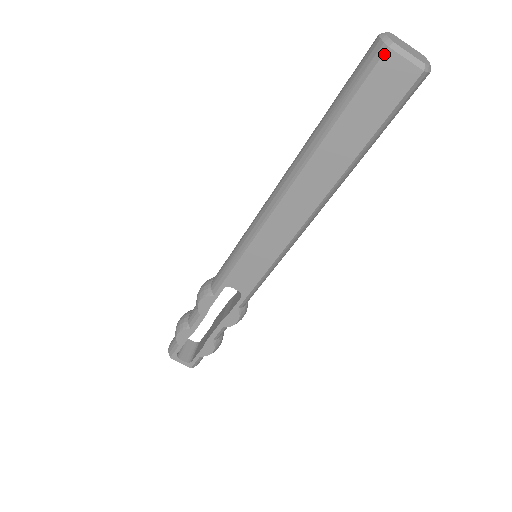
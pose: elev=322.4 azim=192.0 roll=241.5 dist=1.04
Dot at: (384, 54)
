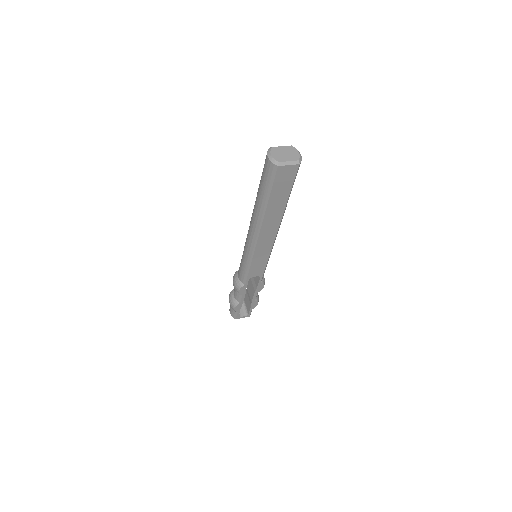
Dot at: (277, 169)
